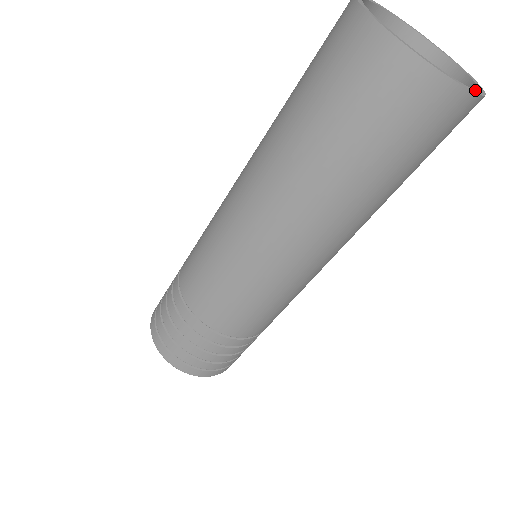
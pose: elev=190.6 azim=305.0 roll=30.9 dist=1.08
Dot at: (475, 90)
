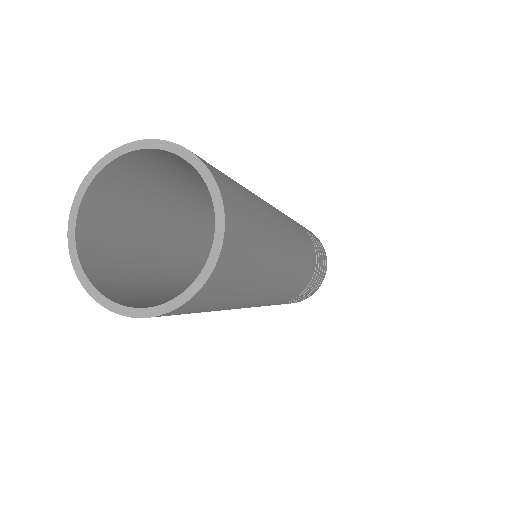
Dot at: (160, 307)
